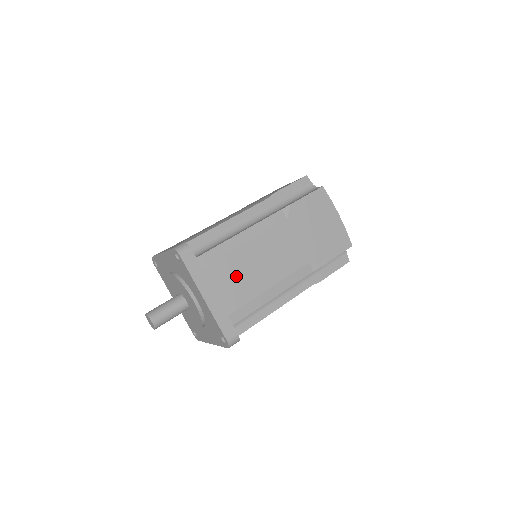
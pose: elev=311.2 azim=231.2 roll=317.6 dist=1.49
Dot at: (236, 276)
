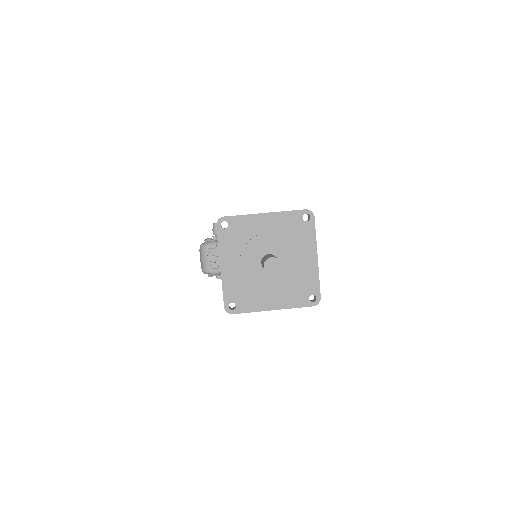
Dot at: occluded
